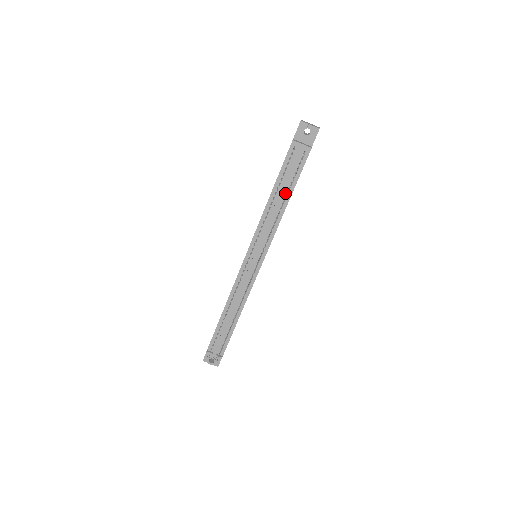
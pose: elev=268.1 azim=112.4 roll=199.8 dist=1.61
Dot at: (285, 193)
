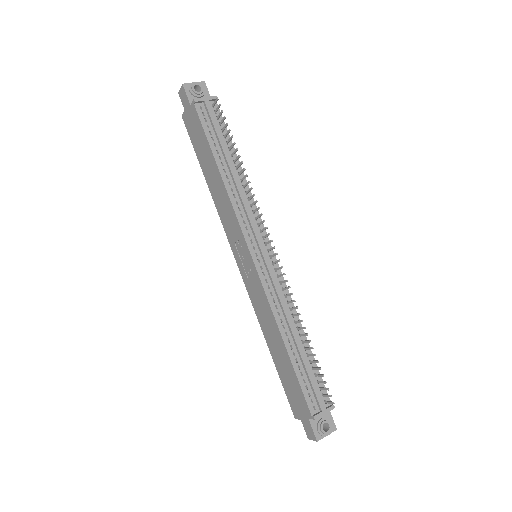
Dot at: (230, 157)
